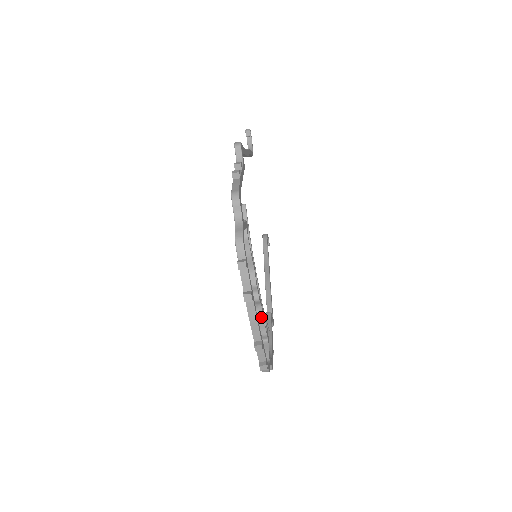
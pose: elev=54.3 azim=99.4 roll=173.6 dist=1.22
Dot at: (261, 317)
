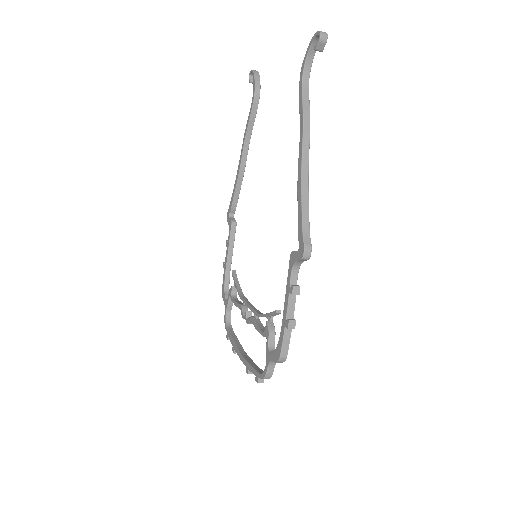
Dot at: occluded
